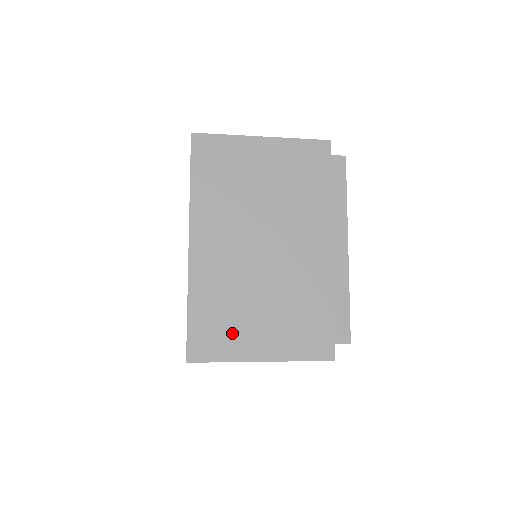
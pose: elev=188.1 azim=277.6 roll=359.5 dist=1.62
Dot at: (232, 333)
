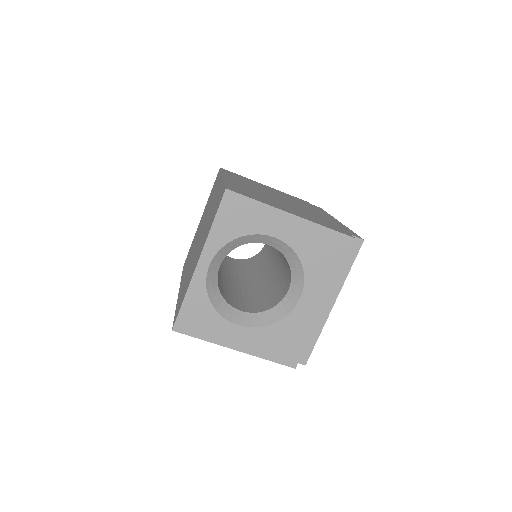
Dot at: (263, 200)
